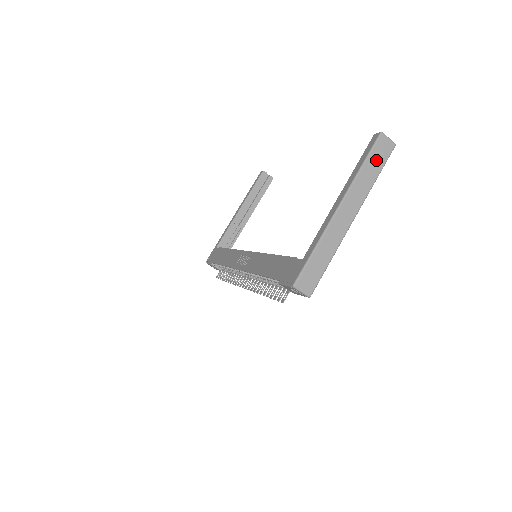
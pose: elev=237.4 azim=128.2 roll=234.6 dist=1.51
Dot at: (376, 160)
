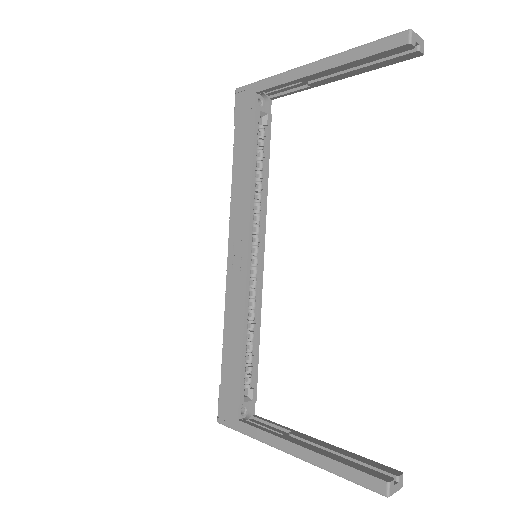
Dot at: occluded
